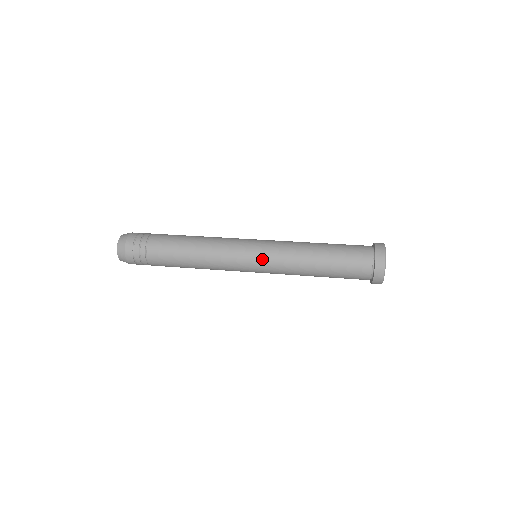
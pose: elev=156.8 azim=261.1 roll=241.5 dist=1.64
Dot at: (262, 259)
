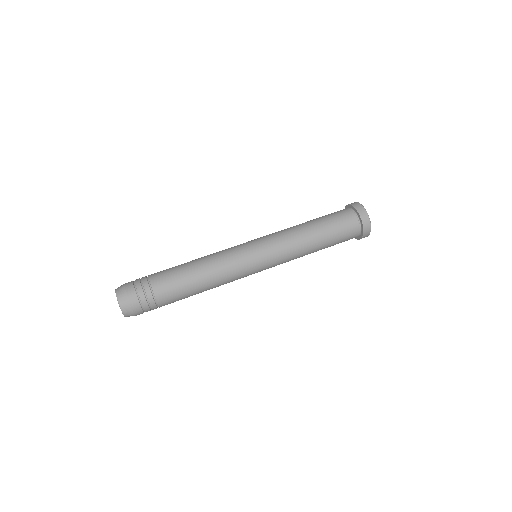
Dot at: occluded
